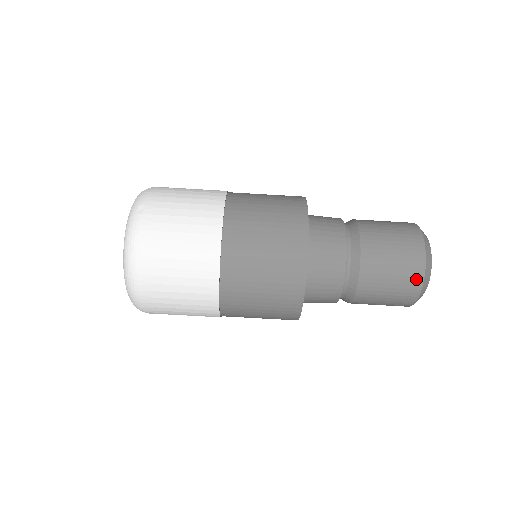
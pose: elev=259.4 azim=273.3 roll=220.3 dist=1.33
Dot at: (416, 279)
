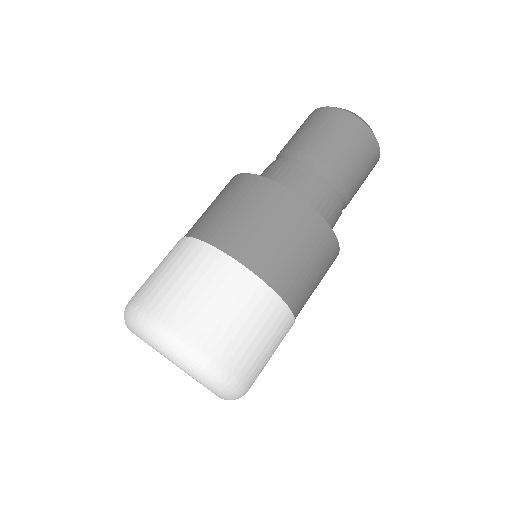
Dot at: (338, 115)
